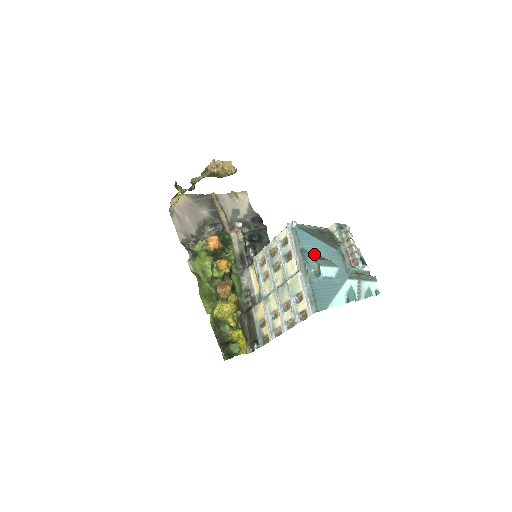
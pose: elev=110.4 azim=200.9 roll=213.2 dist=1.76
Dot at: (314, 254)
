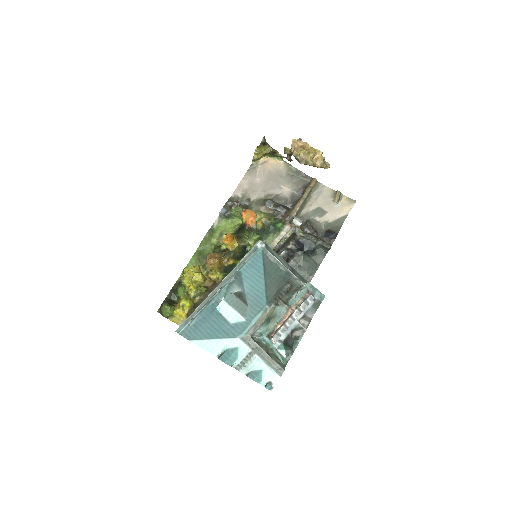
Dot at: (243, 287)
